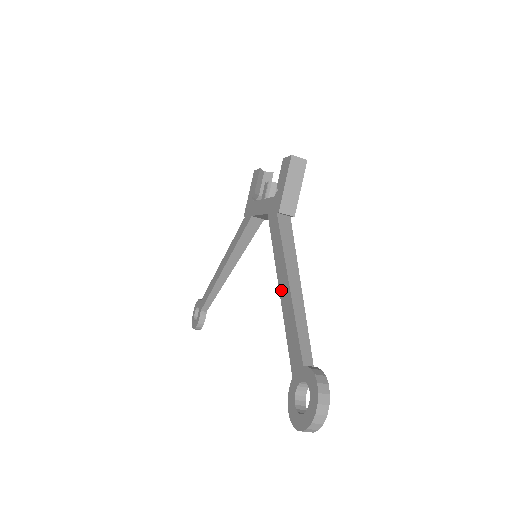
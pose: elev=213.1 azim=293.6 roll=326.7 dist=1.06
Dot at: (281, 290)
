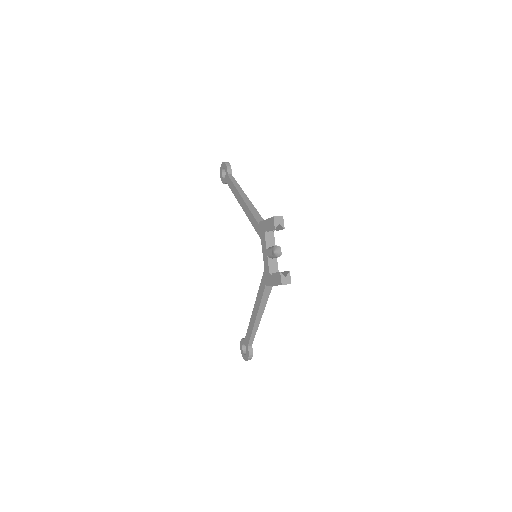
Dot at: (253, 313)
